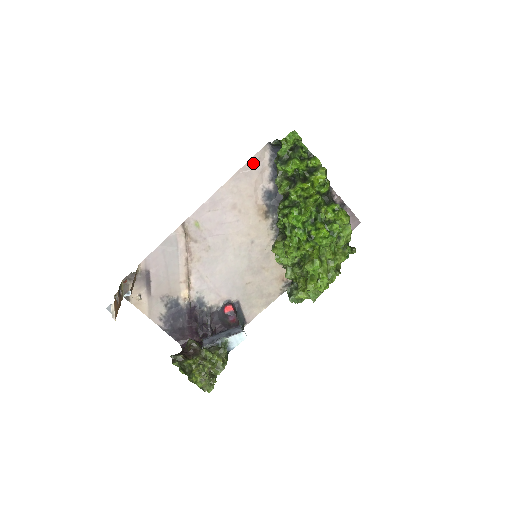
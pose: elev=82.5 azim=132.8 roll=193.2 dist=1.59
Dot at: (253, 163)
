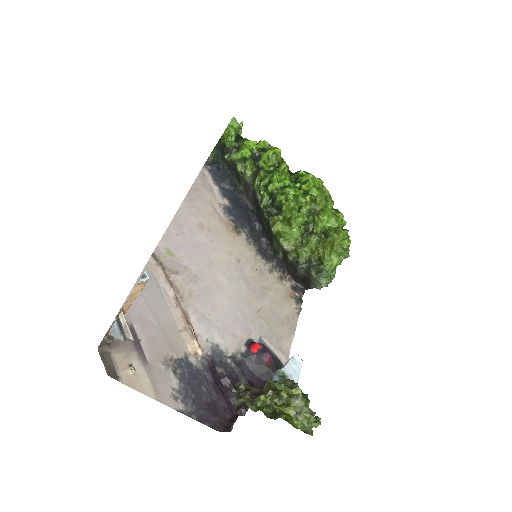
Dot at: (199, 184)
